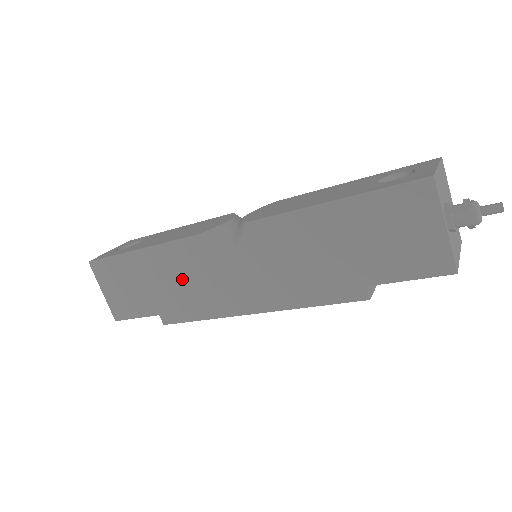
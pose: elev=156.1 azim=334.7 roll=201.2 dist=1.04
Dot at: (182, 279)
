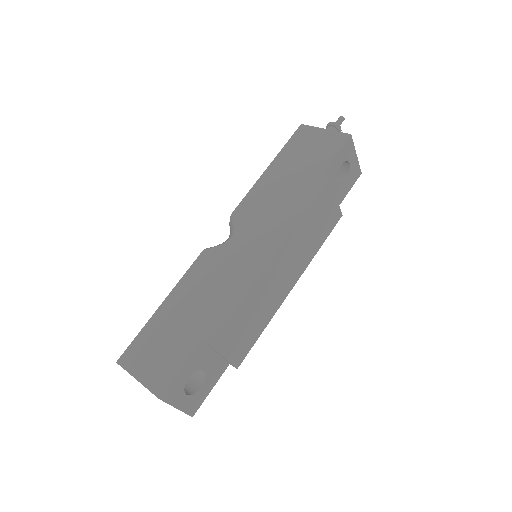
Dot at: (207, 288)
